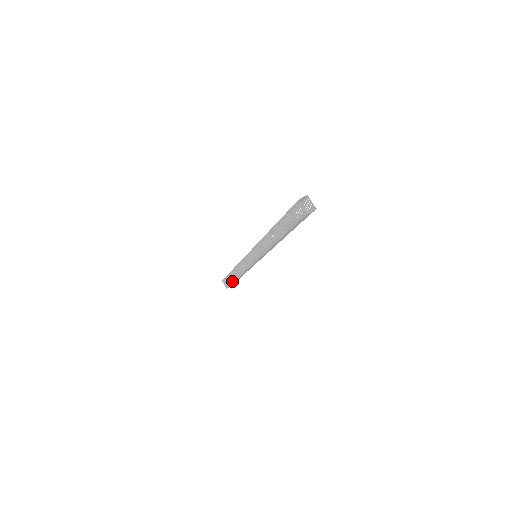
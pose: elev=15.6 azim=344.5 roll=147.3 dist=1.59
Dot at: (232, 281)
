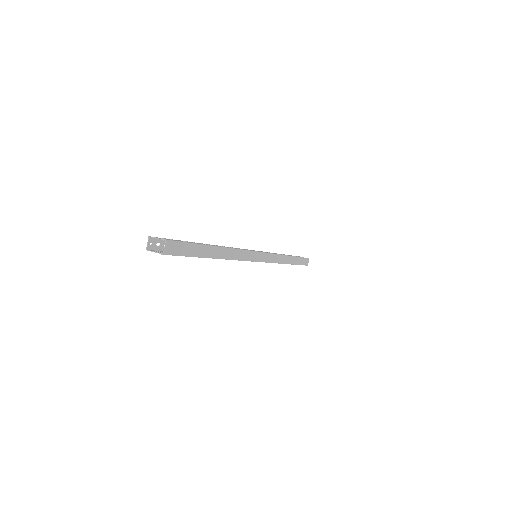
Dot at: occluded
